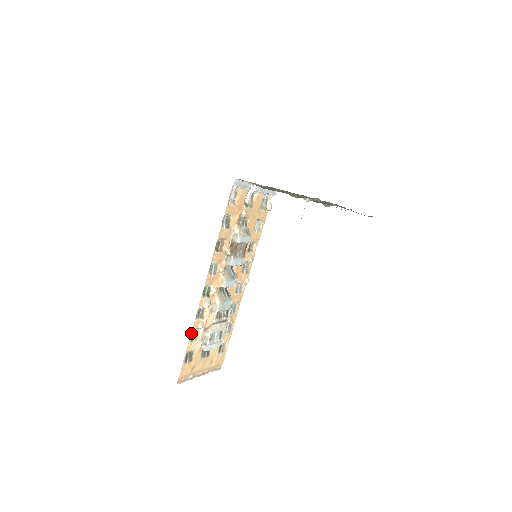
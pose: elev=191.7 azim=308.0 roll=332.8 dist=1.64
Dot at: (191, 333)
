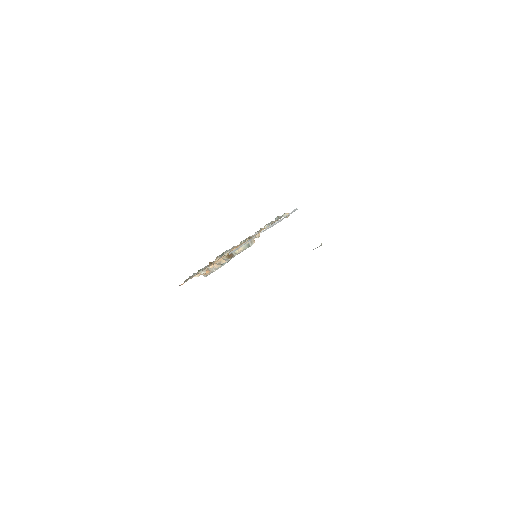
Dot at: occluded
